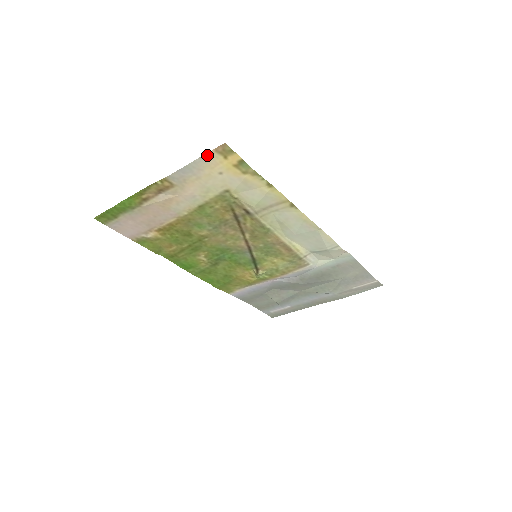
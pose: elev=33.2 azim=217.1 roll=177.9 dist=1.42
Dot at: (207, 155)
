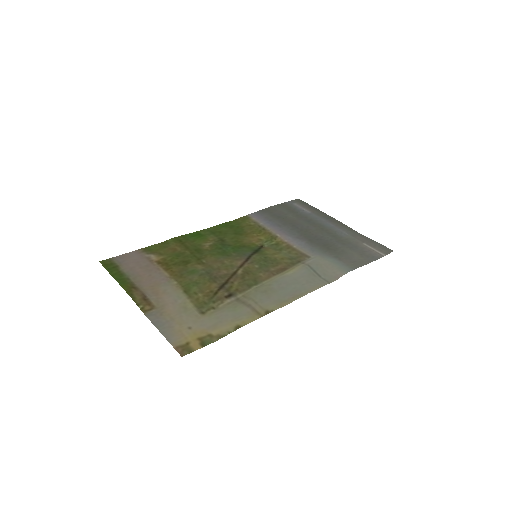
Dot at: (171, 341)
